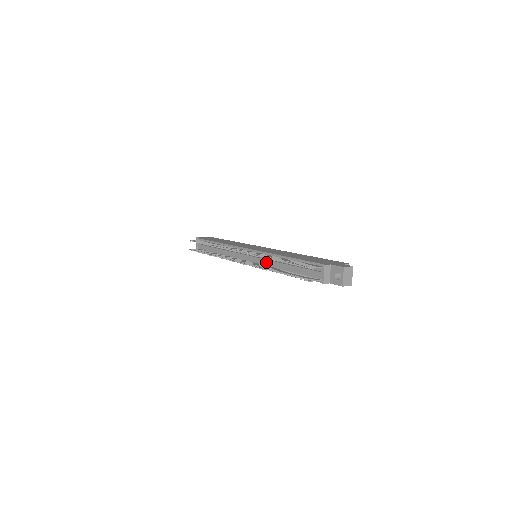
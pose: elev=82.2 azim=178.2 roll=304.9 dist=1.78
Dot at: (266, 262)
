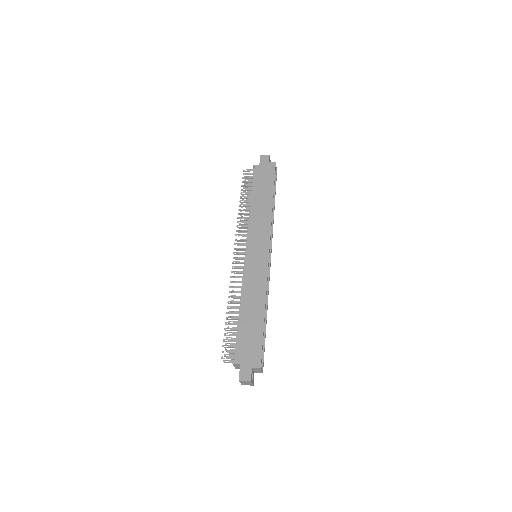
Dot at: occluded
